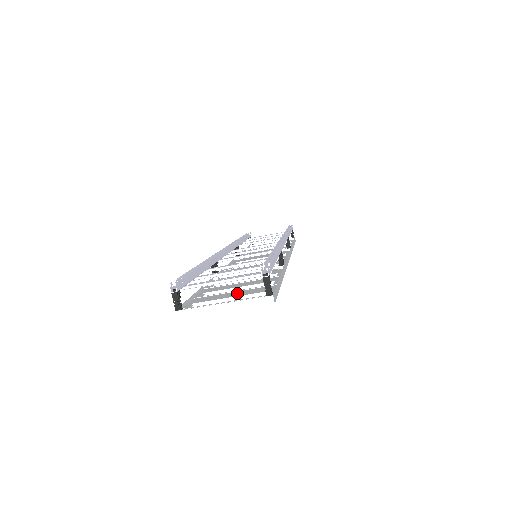
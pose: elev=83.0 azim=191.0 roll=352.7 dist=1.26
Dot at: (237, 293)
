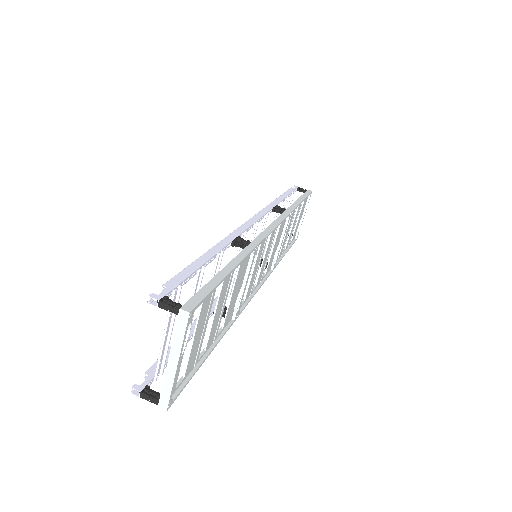
Dot at: (201, 327)
